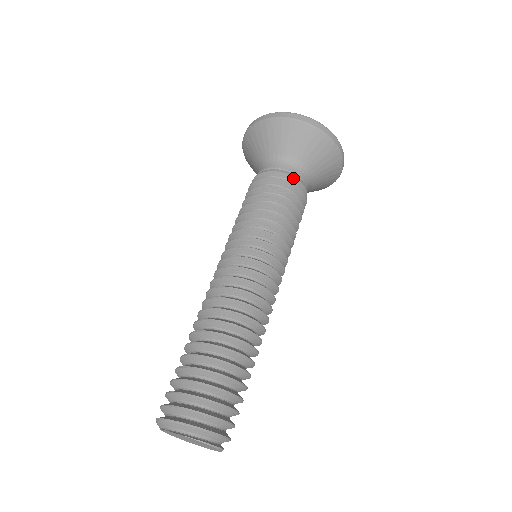
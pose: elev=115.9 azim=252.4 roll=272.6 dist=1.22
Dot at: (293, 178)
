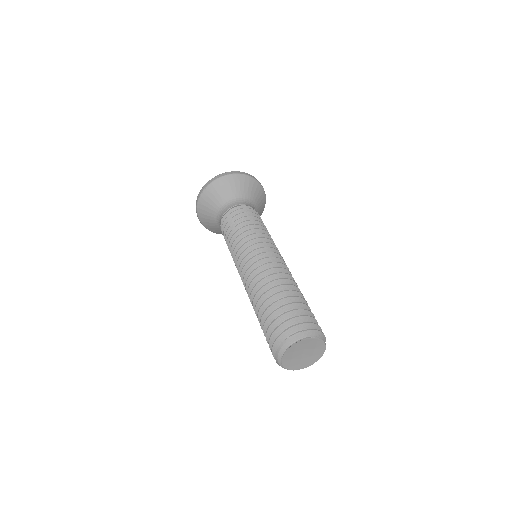
Dot at: occluded
